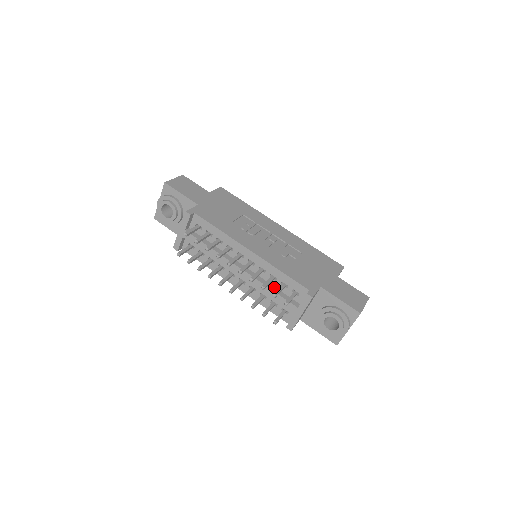
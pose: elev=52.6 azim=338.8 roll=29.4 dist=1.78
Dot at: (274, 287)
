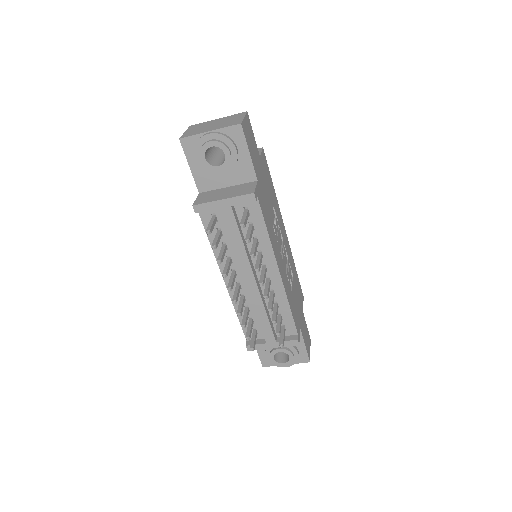
Dot at: (268, 312)
